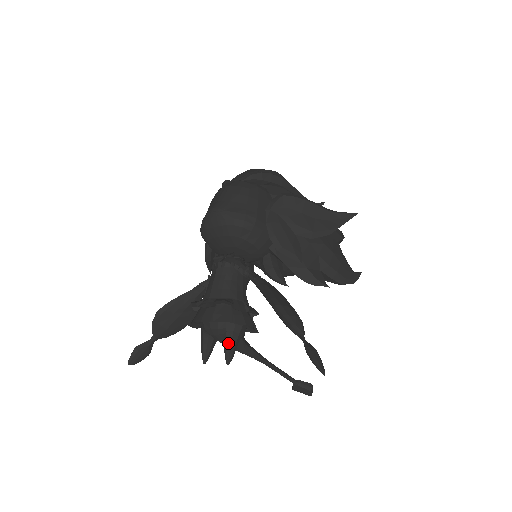
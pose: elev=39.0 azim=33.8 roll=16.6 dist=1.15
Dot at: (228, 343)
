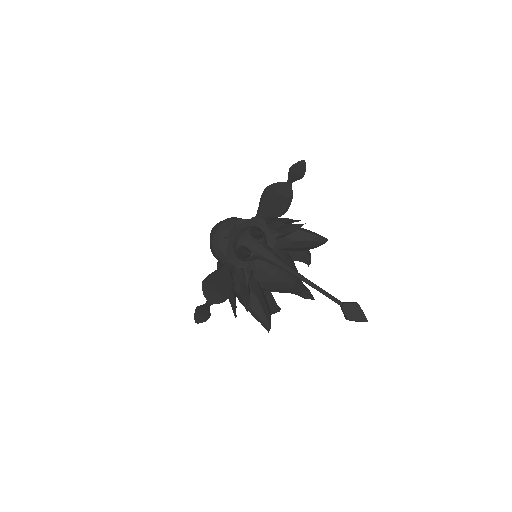
Dot at: (255, 229)
